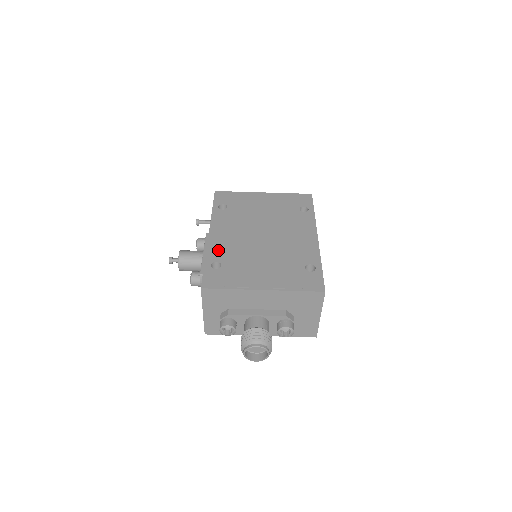
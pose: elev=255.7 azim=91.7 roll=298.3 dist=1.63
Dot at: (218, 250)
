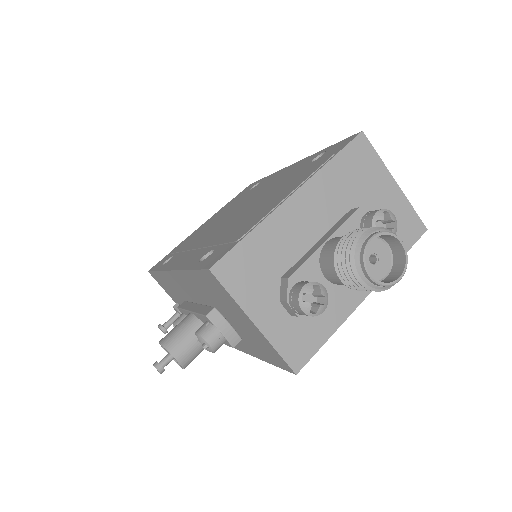
Dot at: (195, 256)
